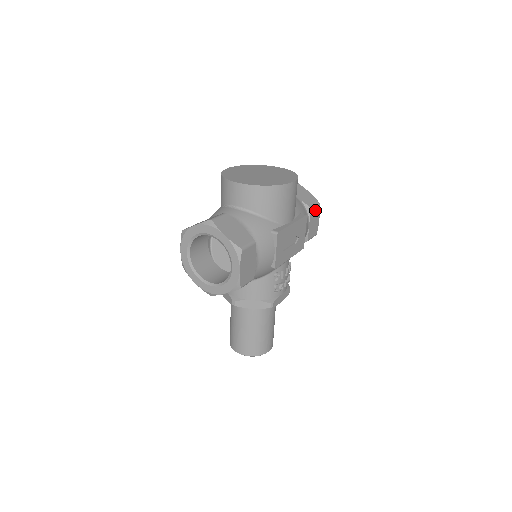
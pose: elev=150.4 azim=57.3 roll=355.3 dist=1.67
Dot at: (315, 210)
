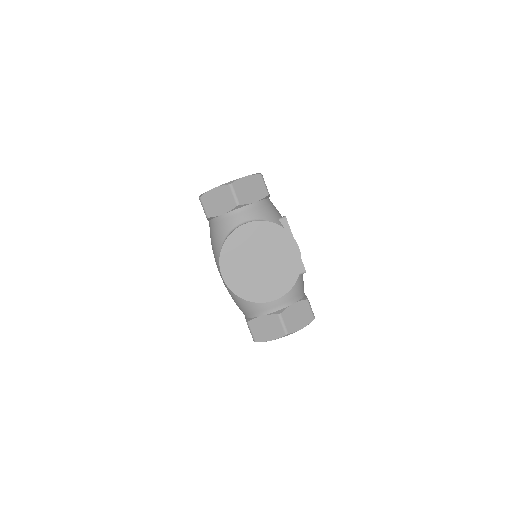
Dot at: (265, 185)
